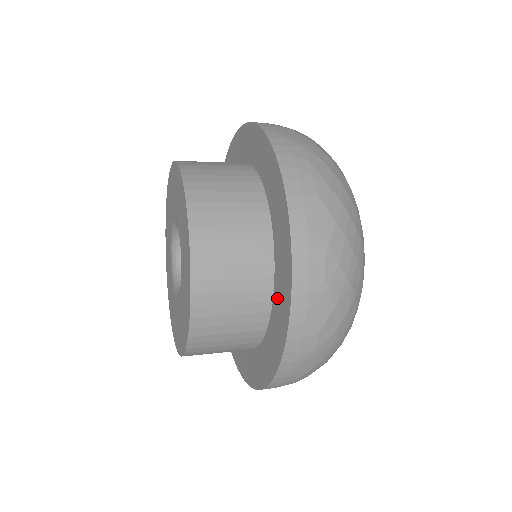
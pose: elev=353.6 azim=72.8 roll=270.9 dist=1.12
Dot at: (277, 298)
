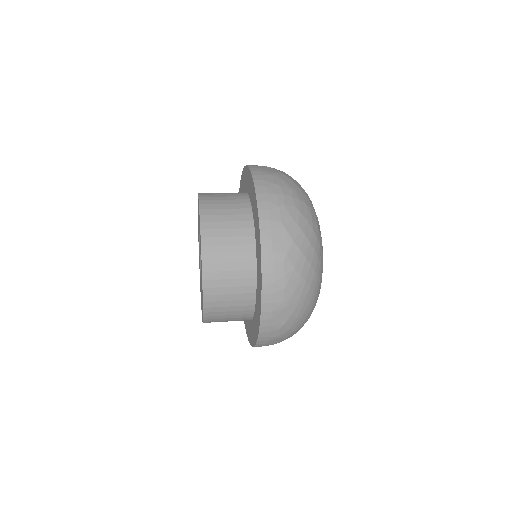
Dot at: (253, 324)
